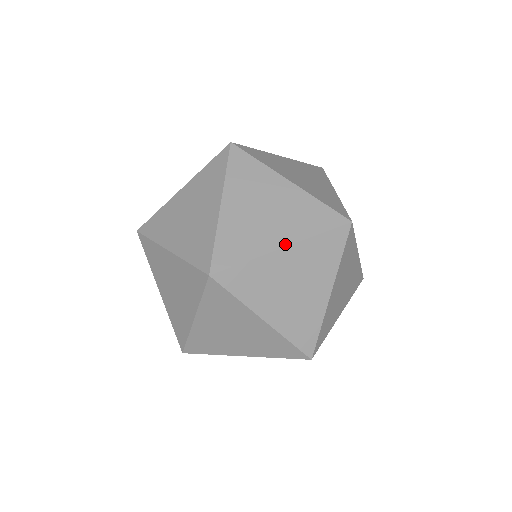
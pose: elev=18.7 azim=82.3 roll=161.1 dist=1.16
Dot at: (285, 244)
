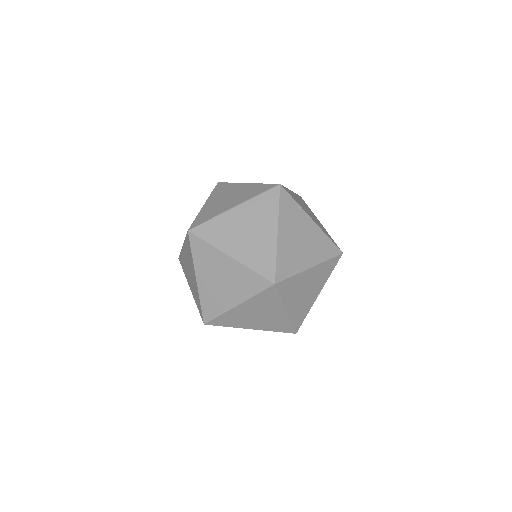
Dot at: (235, 206)
